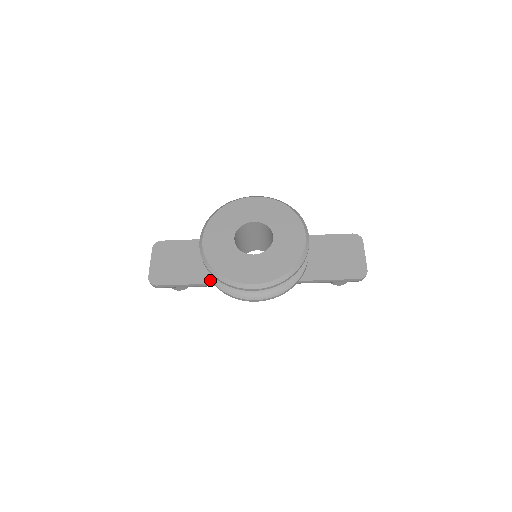
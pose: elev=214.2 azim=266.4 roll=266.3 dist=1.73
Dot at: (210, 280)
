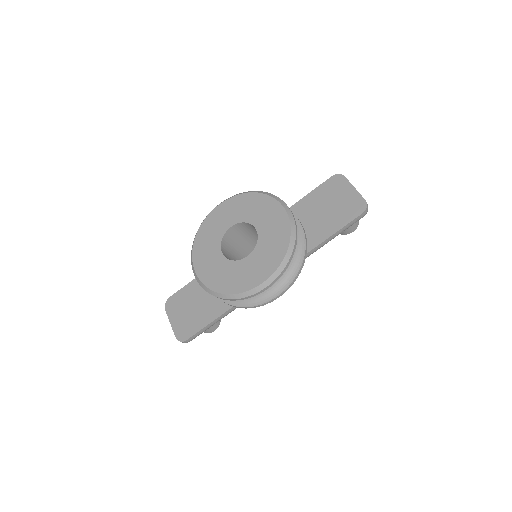
Dot at: (229, 305)
